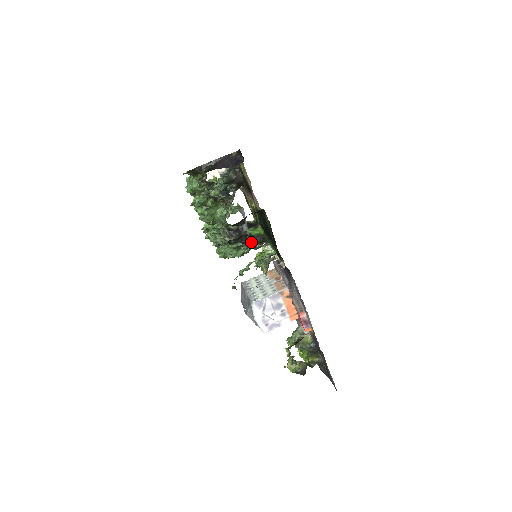
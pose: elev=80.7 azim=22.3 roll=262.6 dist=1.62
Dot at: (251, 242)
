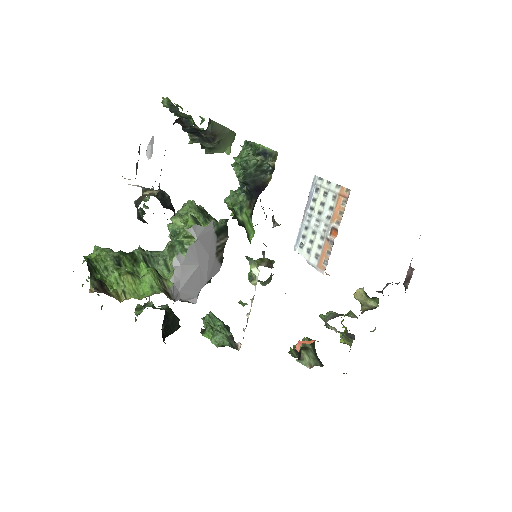
Dot at: occluded
